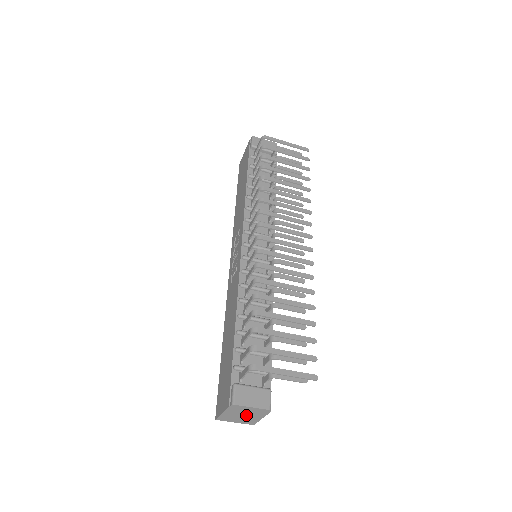
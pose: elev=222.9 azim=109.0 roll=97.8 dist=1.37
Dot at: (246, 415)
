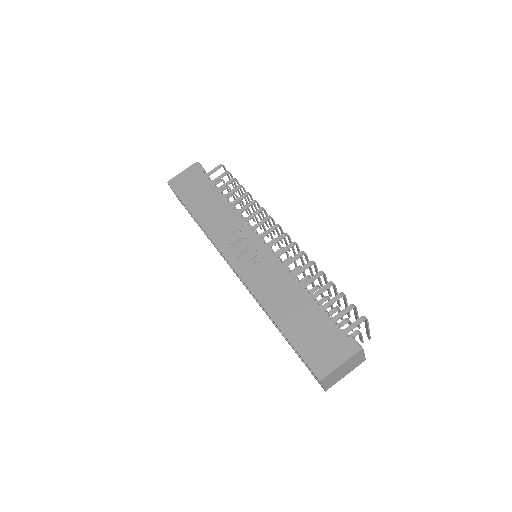
Dot at: (345, 370)
